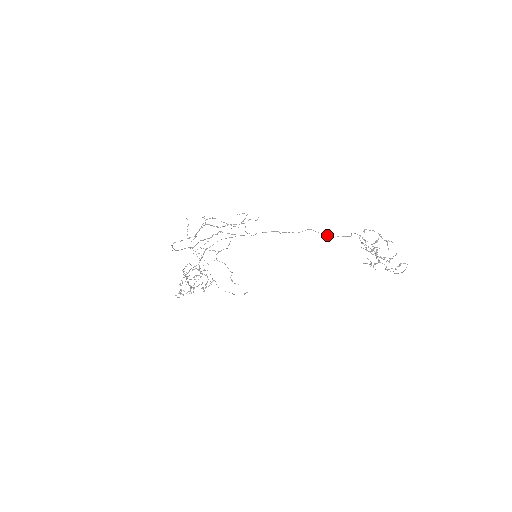
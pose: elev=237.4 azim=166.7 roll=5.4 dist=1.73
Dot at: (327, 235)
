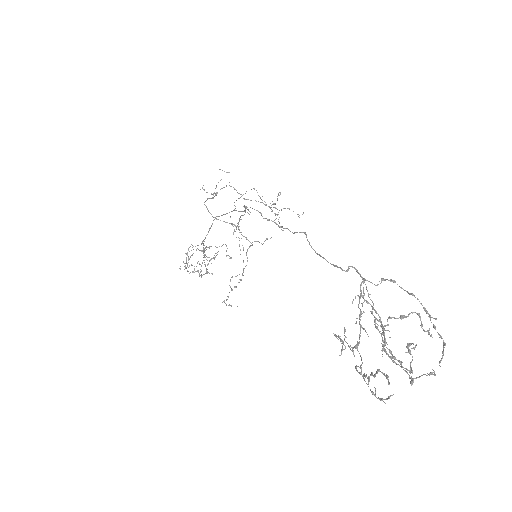
Dot at: (315, 251)
